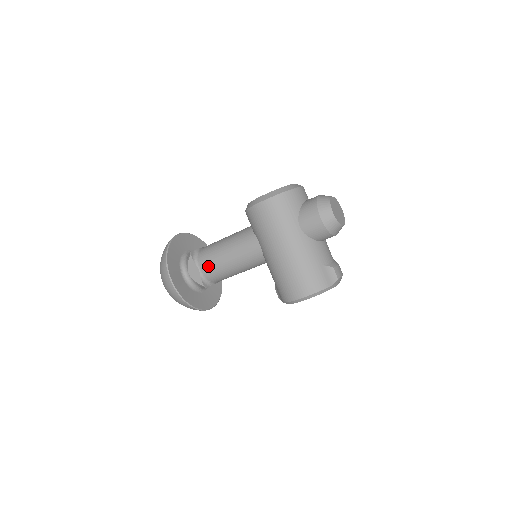
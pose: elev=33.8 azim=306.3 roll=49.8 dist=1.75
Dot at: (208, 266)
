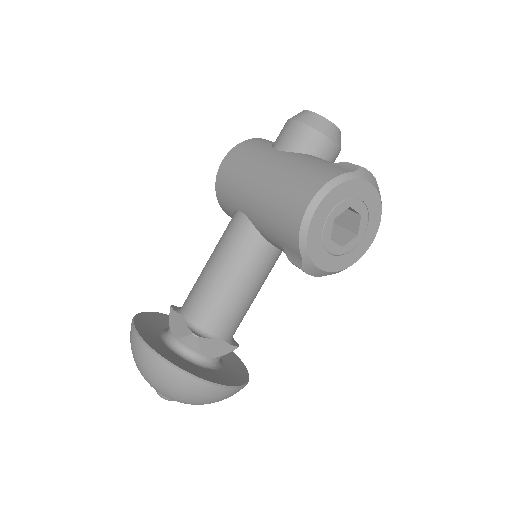
Dot at: (193, 300)
